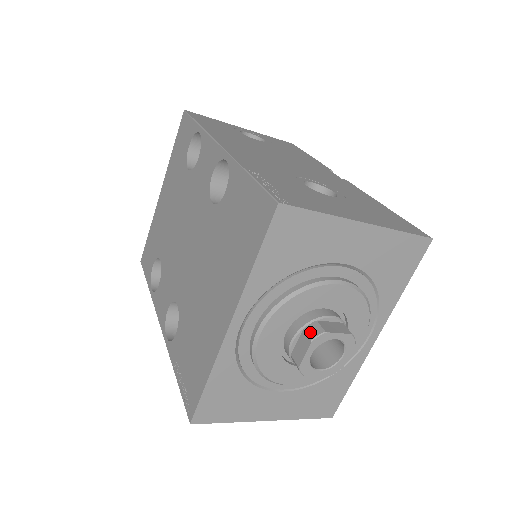
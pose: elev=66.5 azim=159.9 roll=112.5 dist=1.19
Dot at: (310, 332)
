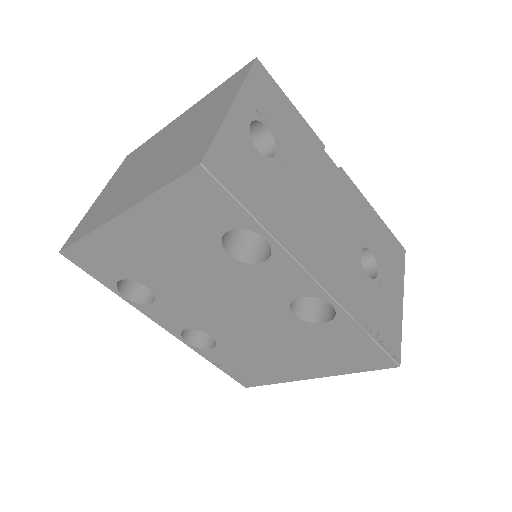
Dot at: occluded
